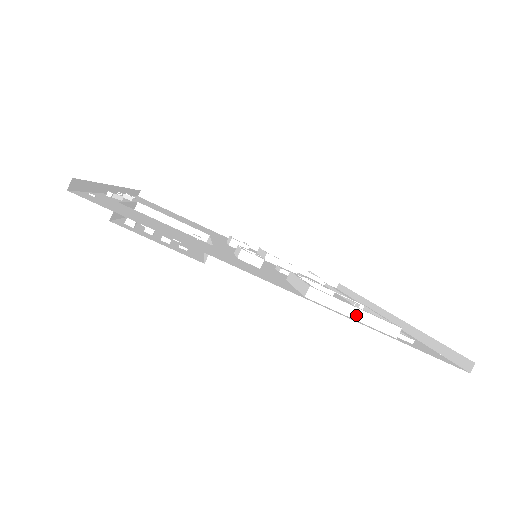
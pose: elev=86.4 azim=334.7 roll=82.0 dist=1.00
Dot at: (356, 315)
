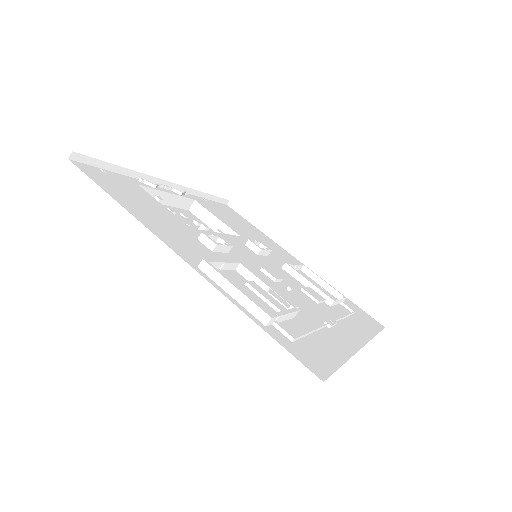
Dot at: (234, 294)
